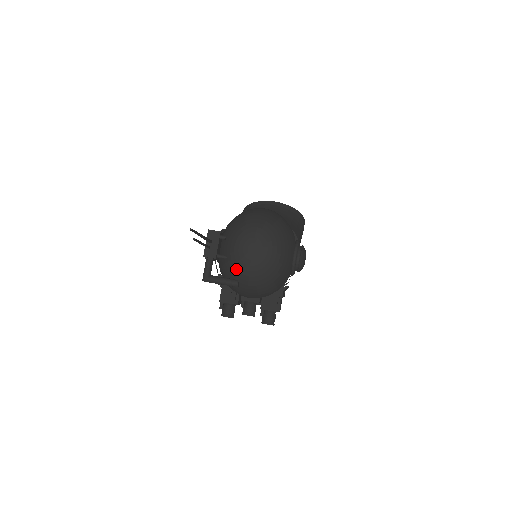
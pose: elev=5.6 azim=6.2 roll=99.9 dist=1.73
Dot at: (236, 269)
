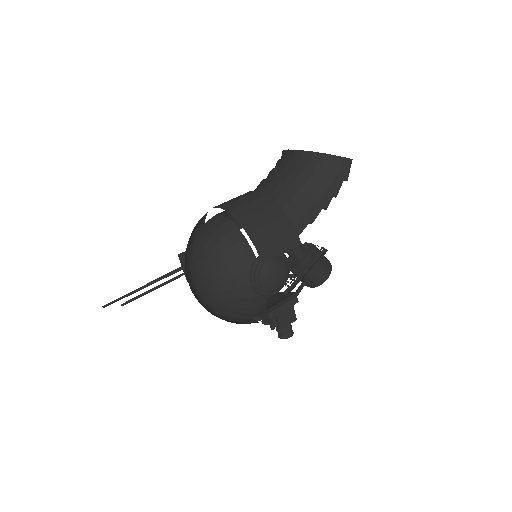
Dot at: occluded
